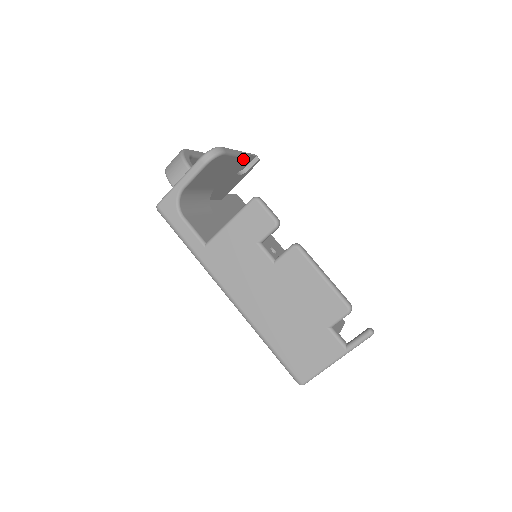
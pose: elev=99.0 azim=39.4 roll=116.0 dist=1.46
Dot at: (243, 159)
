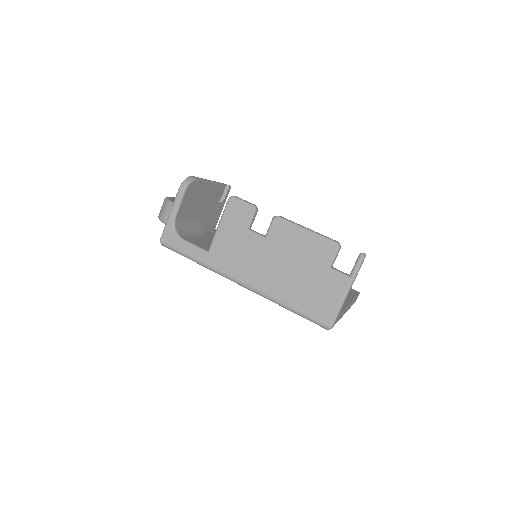
Dot at: (215, 186)
